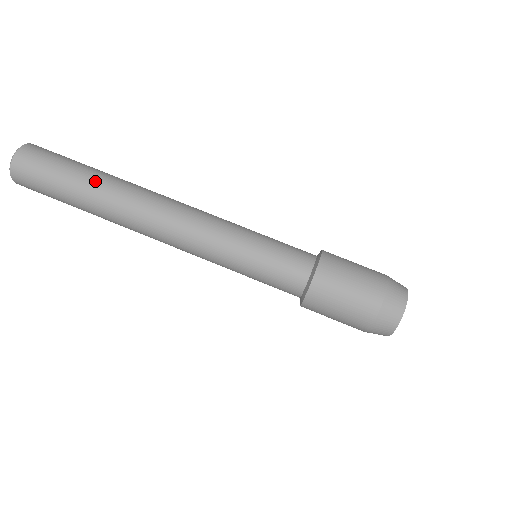
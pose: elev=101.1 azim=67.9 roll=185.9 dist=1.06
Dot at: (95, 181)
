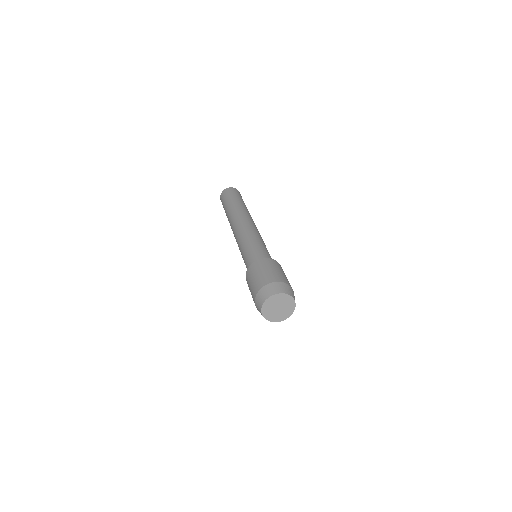
Dot at: (233, 204)
